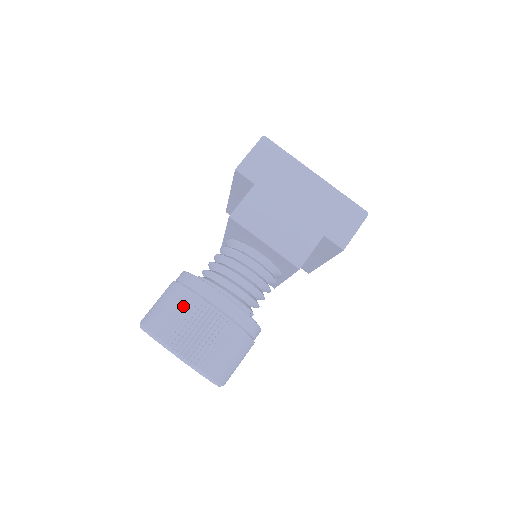
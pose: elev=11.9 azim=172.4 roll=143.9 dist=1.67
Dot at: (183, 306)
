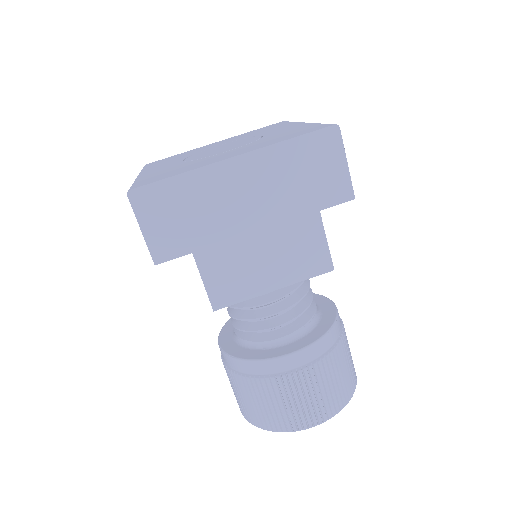
Dot at: (269, 396)
